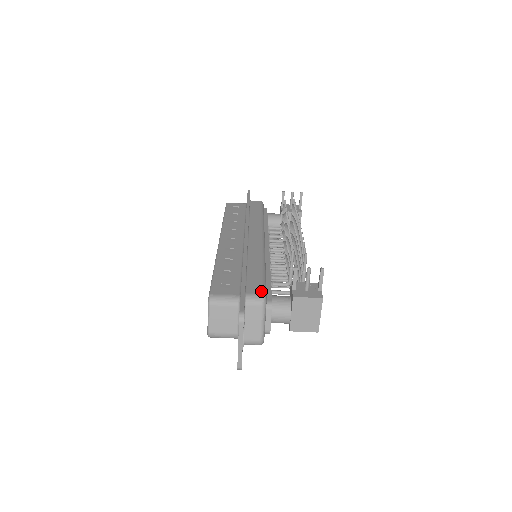
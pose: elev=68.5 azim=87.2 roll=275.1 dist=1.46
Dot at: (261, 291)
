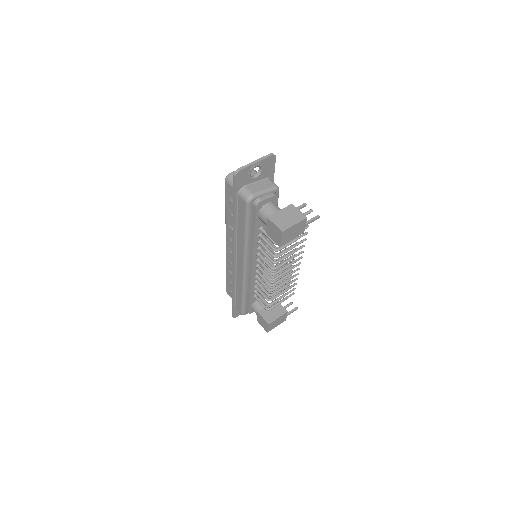
Dot at: occluded
